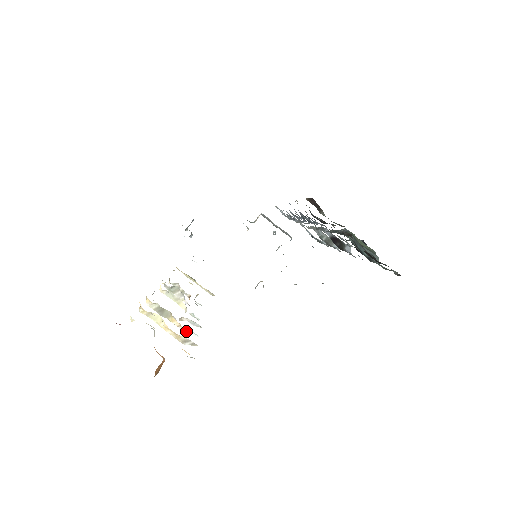
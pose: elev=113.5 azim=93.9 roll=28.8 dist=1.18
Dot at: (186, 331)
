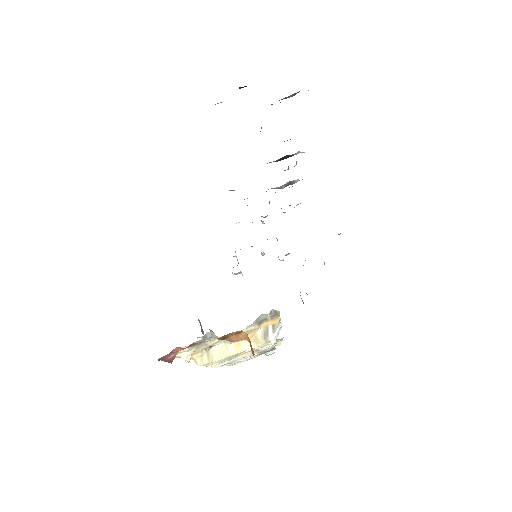
Dot at: occluded
